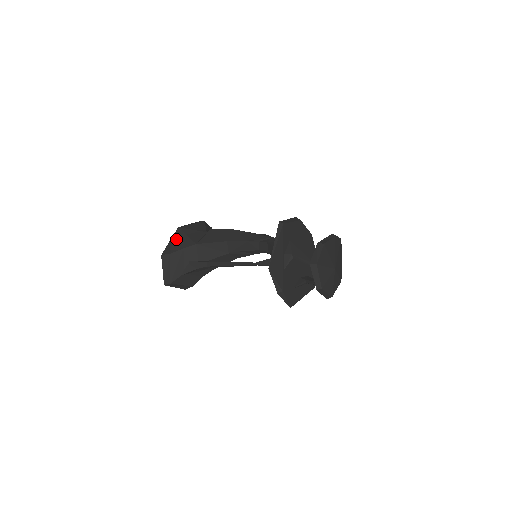
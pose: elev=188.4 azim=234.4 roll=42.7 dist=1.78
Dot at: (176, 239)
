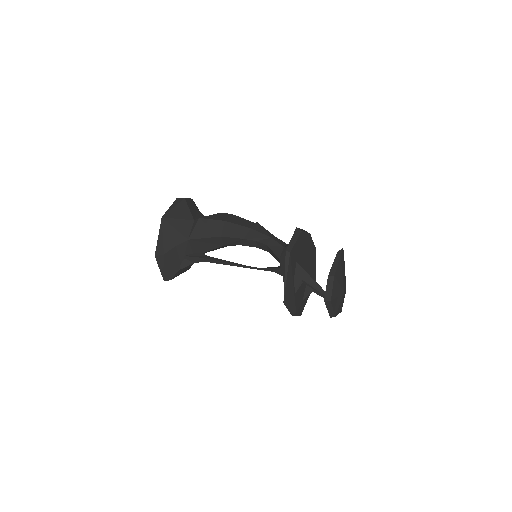
Dot at: (164, 234)
